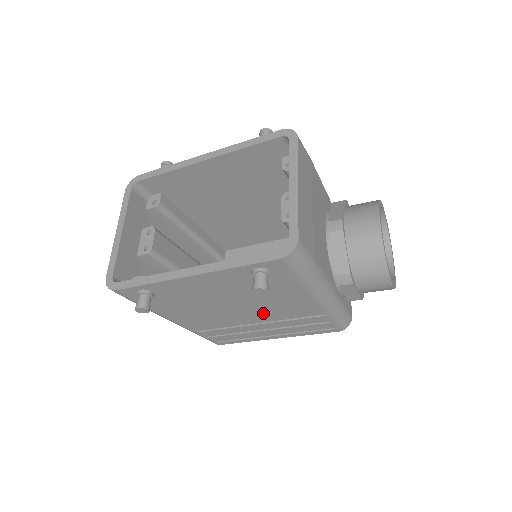
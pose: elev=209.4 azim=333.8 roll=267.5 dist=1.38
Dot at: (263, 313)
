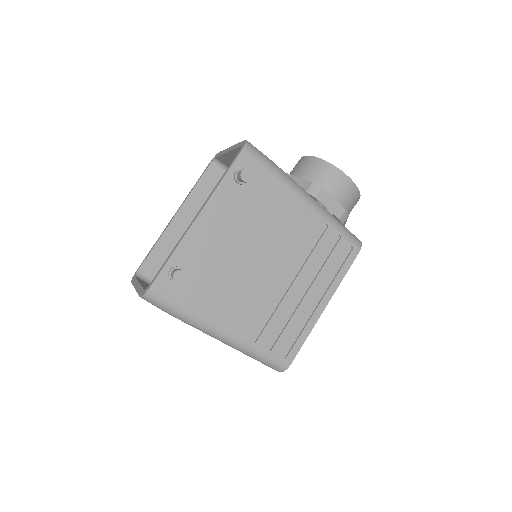
Dot at: (283, 254)
